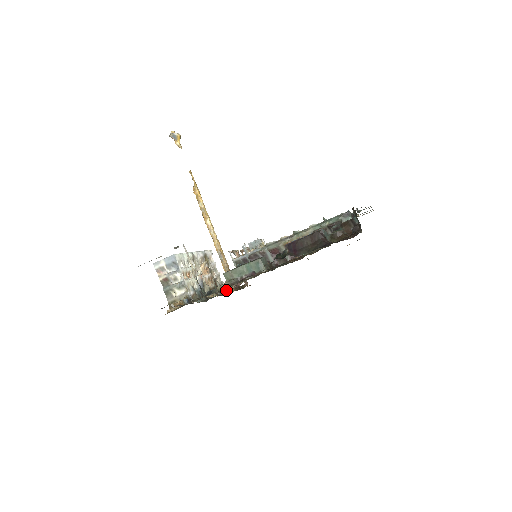
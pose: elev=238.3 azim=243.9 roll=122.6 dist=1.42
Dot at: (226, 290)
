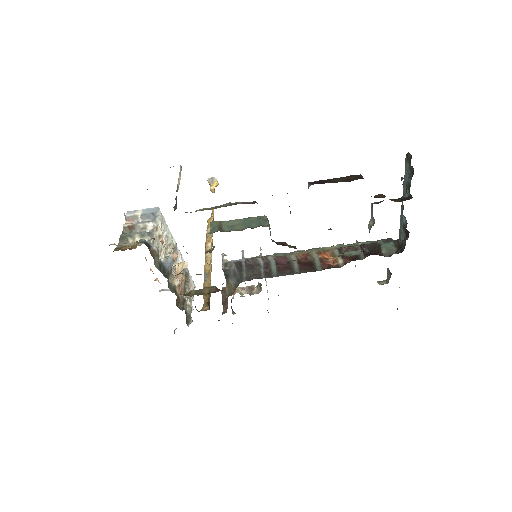
Dot at: (196, 293)
